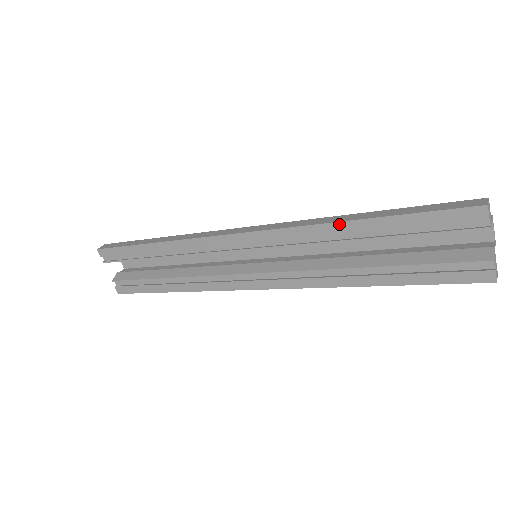
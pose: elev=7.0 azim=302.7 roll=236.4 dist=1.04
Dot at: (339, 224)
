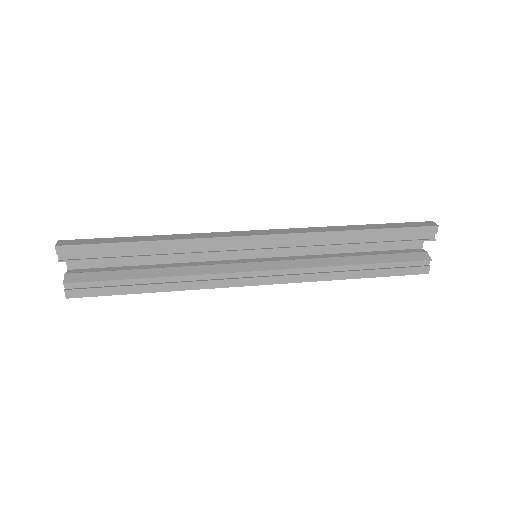
Dot at: (346, 232)
